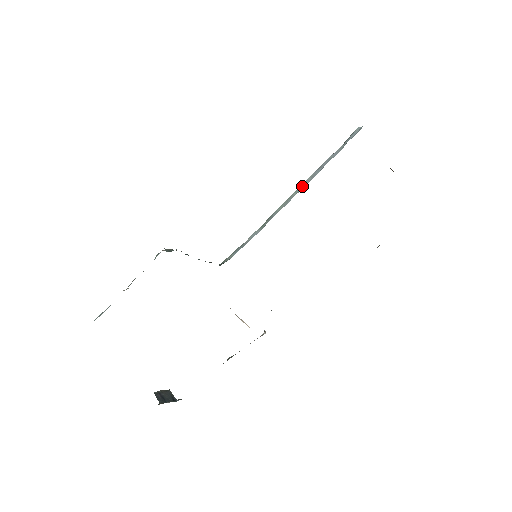
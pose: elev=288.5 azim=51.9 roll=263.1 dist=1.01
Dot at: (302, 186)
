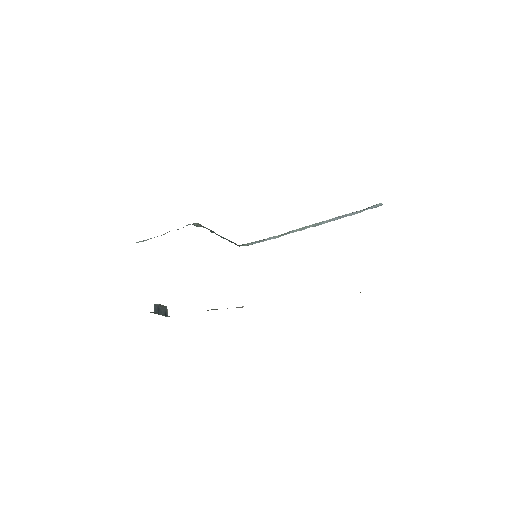
Dot at: (319, 223)
